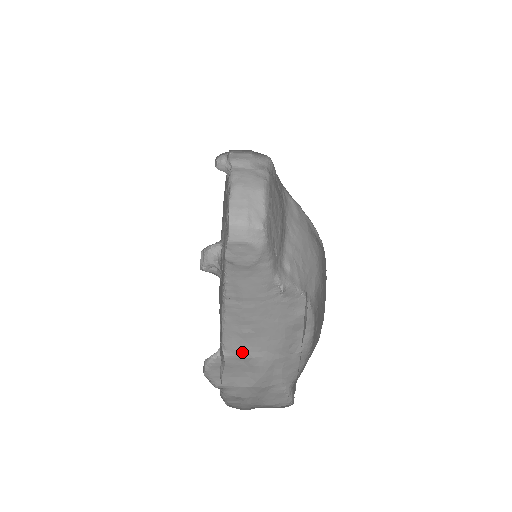
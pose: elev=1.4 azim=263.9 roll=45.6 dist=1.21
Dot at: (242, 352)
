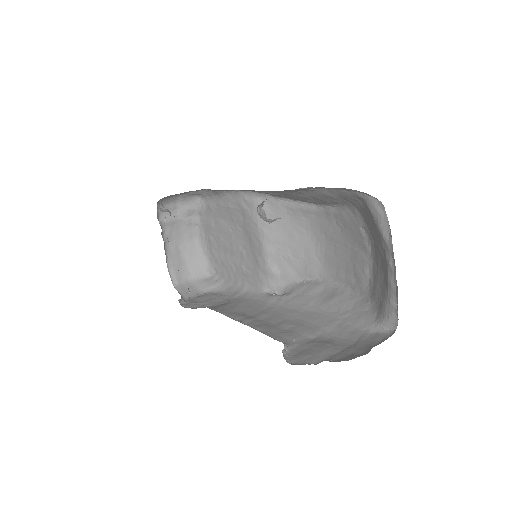
Dot at: (302, 339)
